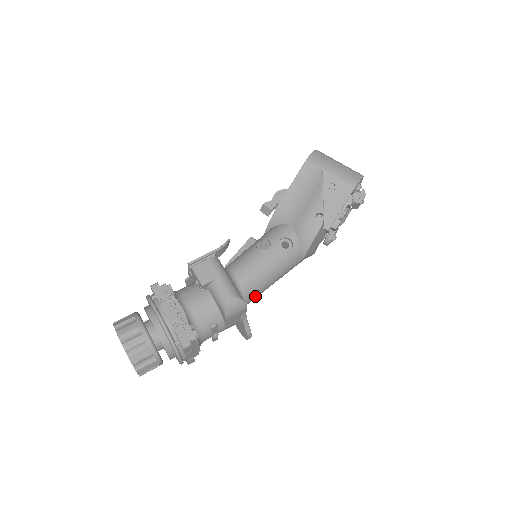
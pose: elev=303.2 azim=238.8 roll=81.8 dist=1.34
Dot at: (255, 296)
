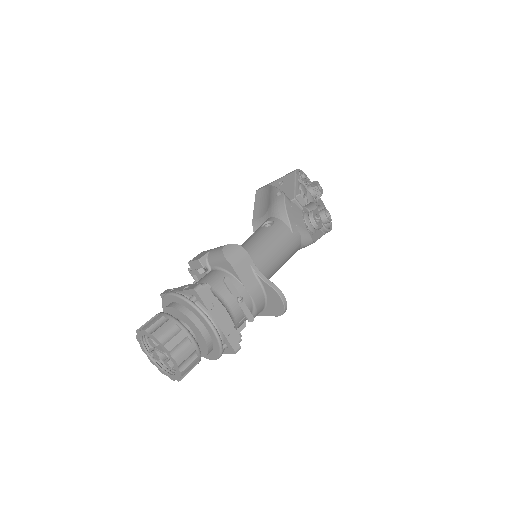
Dot at: (262, 262)
